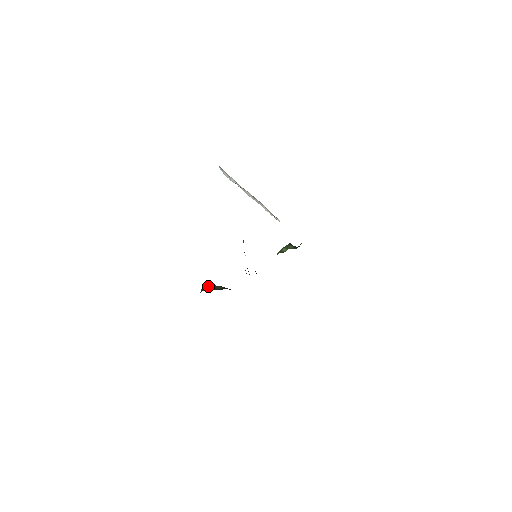
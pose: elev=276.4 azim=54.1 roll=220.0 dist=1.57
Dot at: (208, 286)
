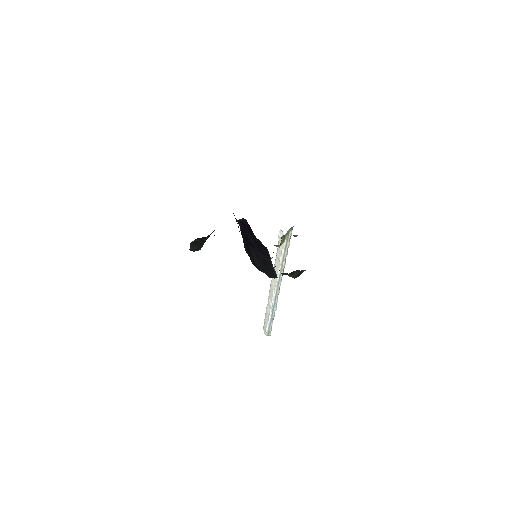
Dot at: occluded
